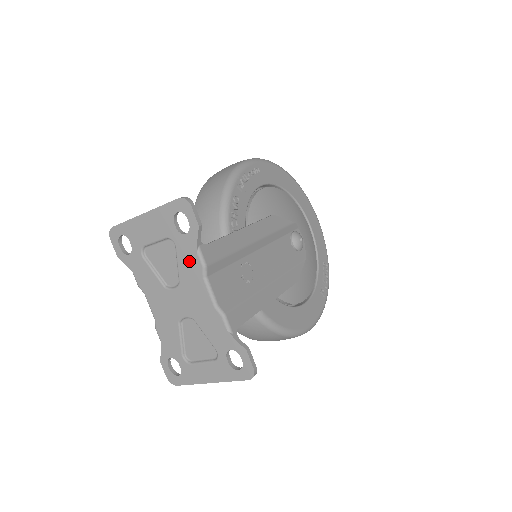
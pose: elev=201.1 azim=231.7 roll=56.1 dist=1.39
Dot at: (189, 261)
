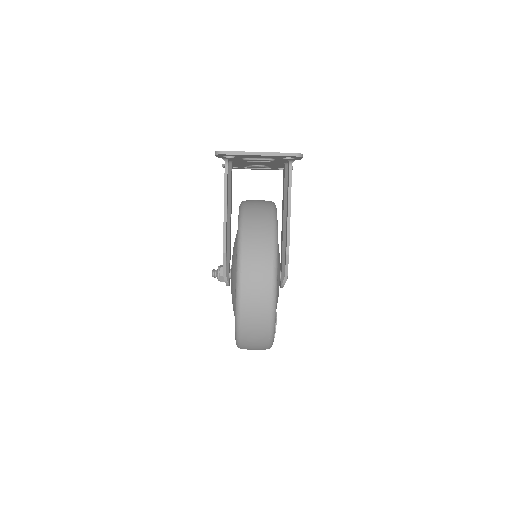
Dot at: occluded
